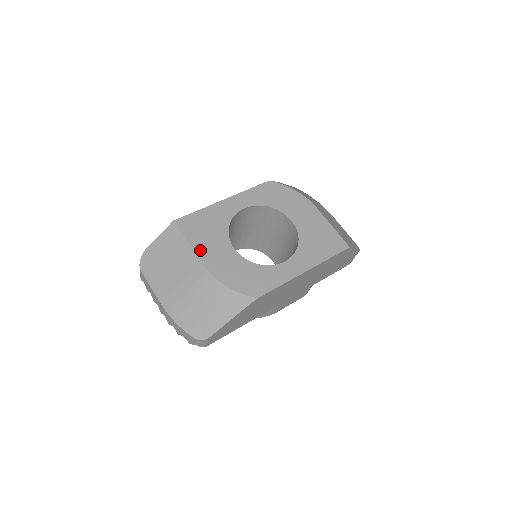
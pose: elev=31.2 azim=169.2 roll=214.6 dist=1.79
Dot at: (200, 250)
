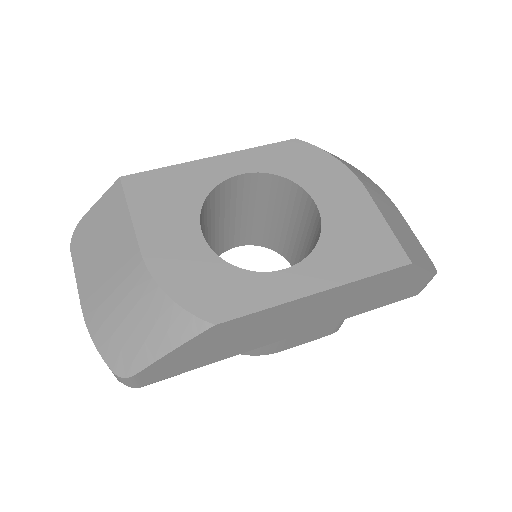
Dot at: (144, 228)
